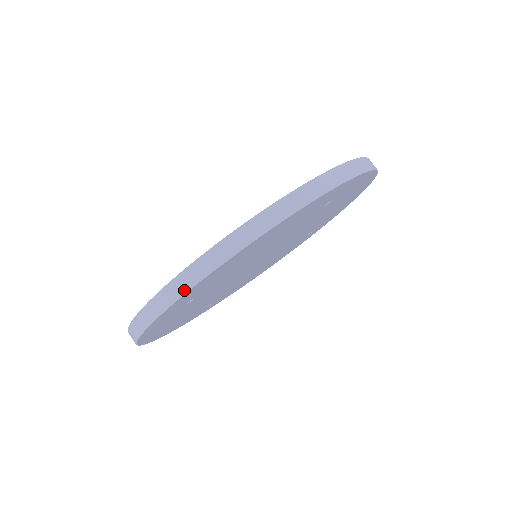
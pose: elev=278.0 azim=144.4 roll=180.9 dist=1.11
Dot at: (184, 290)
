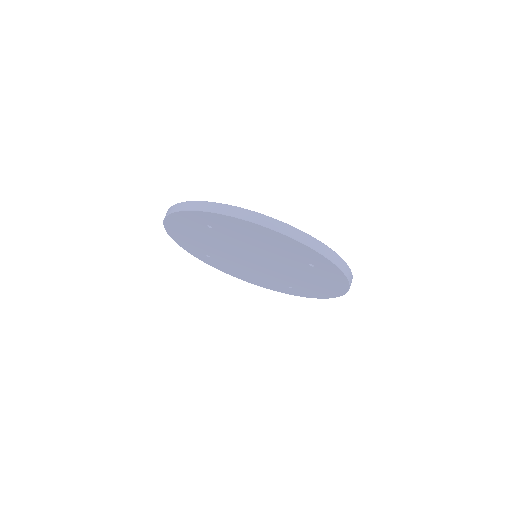
Dot at: (217, 211)
